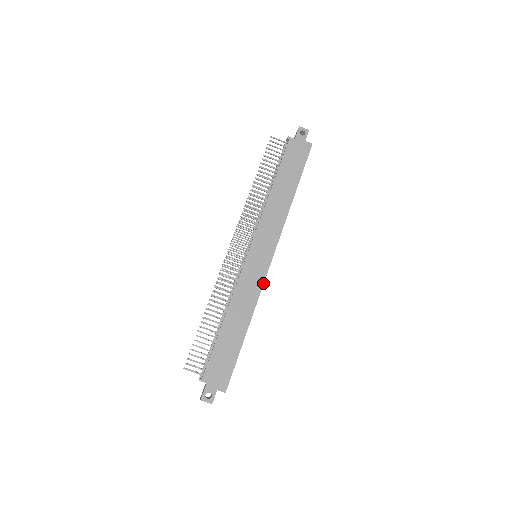
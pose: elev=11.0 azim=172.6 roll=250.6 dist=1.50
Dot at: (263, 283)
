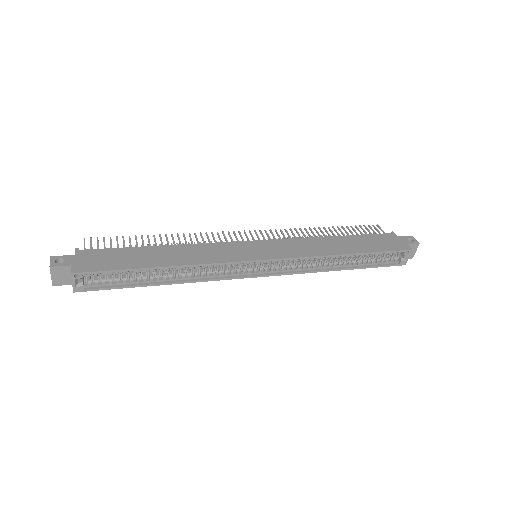
Dot at: (232, 261)
